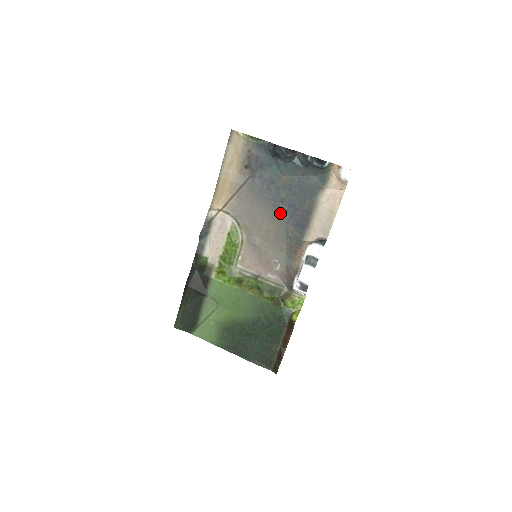
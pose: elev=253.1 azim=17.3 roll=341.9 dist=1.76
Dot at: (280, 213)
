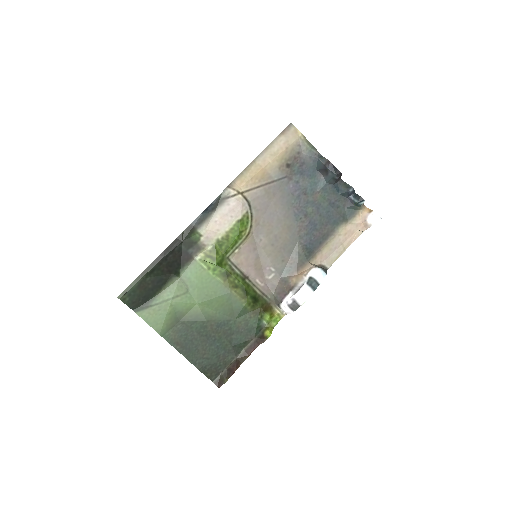
Dot at: (299, 225)
